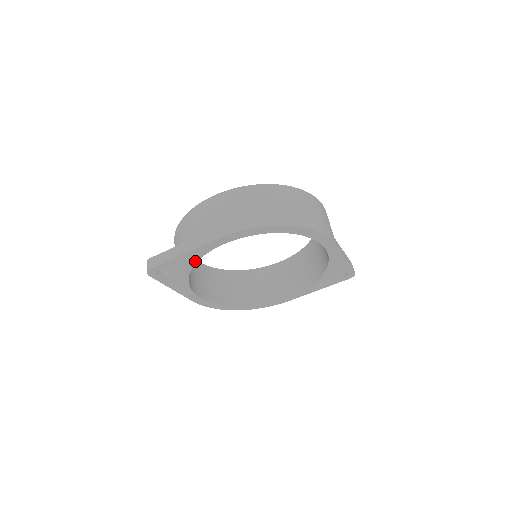
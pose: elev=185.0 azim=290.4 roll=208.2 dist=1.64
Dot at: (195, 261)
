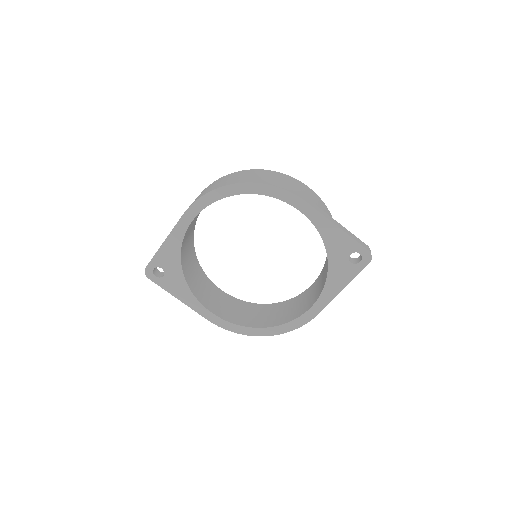
Dot at: (179, 251)
